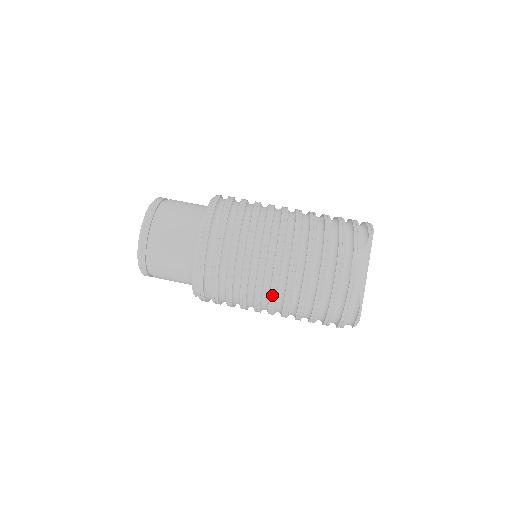
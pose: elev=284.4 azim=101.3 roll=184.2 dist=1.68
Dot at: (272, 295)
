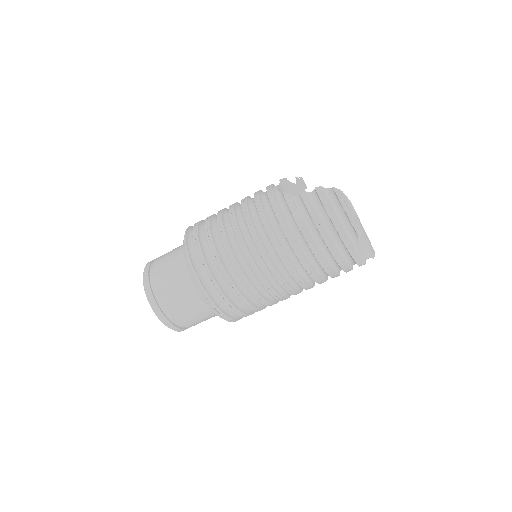
Dot at: occluded
